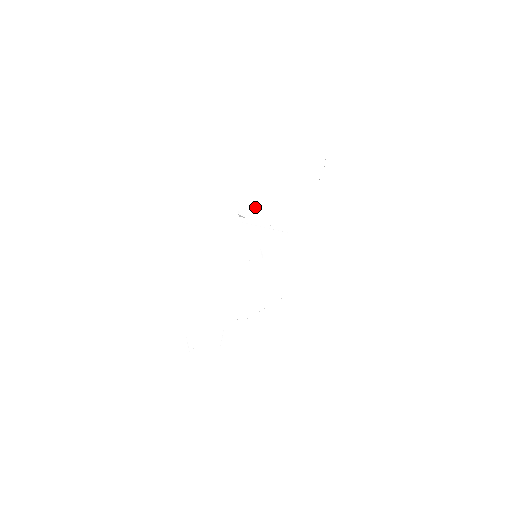
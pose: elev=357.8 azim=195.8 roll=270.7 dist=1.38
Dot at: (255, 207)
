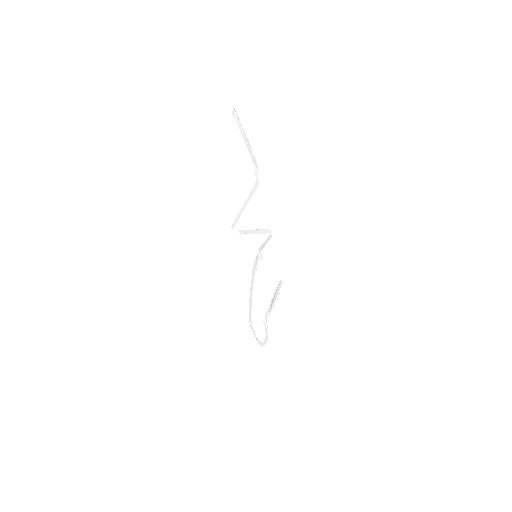
Dot at: (236, 221)
